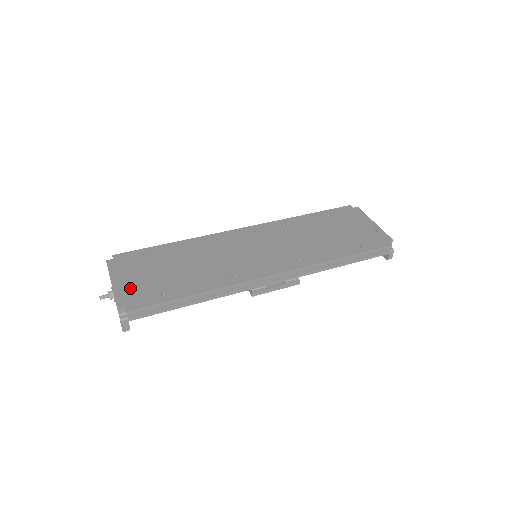
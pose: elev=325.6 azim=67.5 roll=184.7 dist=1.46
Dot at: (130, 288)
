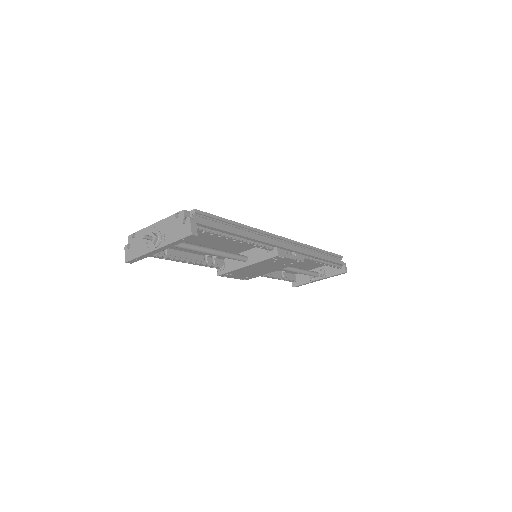
Dot at: occluded
